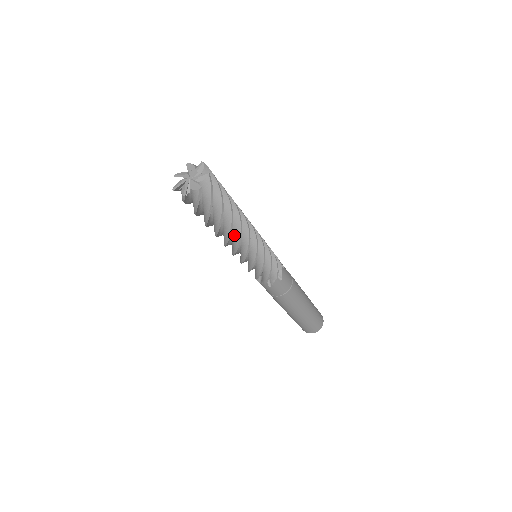
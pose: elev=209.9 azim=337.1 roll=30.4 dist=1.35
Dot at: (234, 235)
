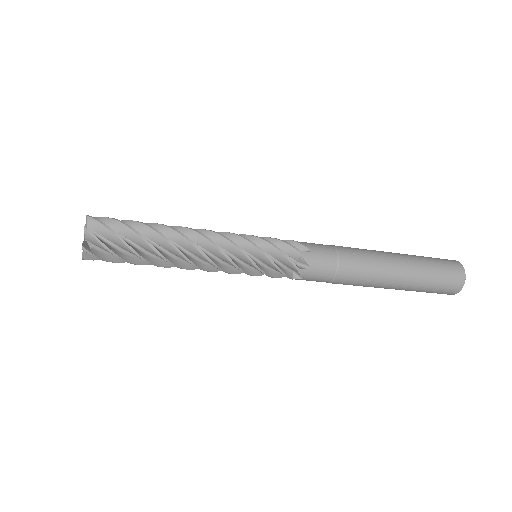
Dot at: (185, 246)
